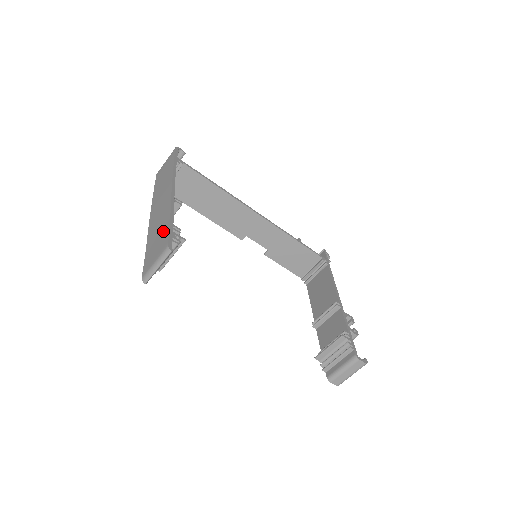
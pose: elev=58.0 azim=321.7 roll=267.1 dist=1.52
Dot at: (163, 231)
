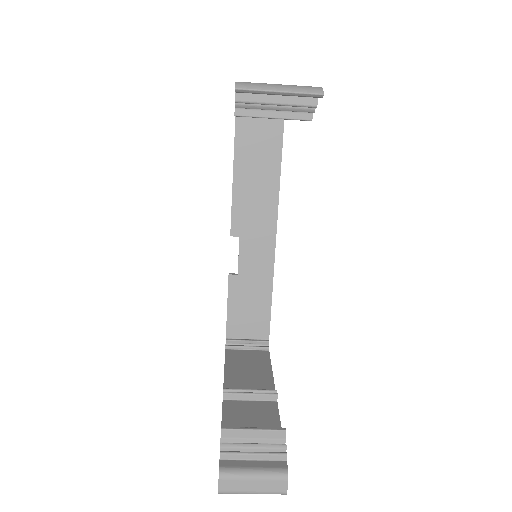
Dot at: occluded
